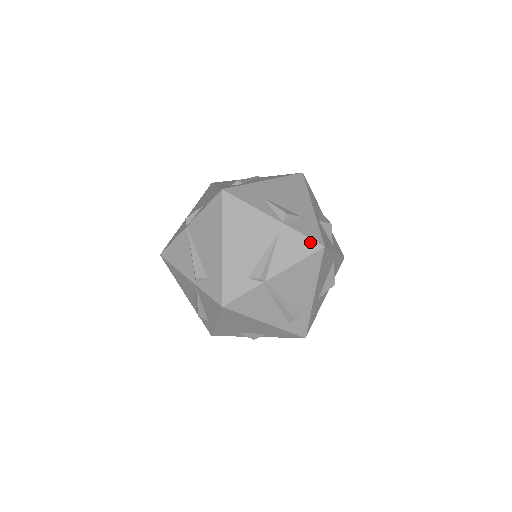
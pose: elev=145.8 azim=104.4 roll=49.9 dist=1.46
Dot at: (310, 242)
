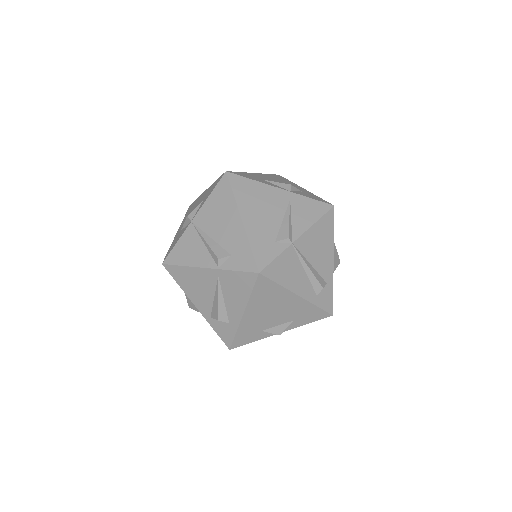
Dot at: (320, 204)
